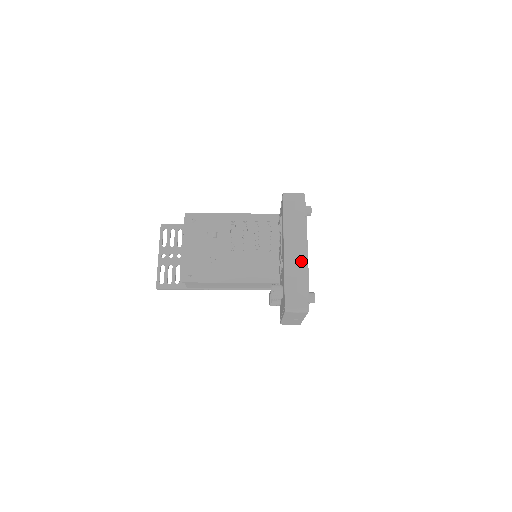
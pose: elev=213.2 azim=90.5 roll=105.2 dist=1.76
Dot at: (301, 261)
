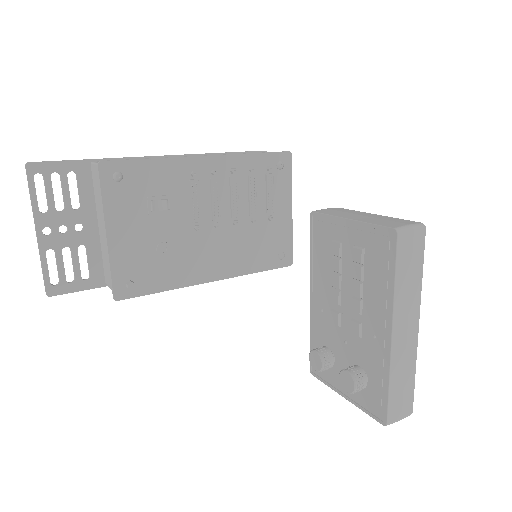
Dot at: (411, 347)
